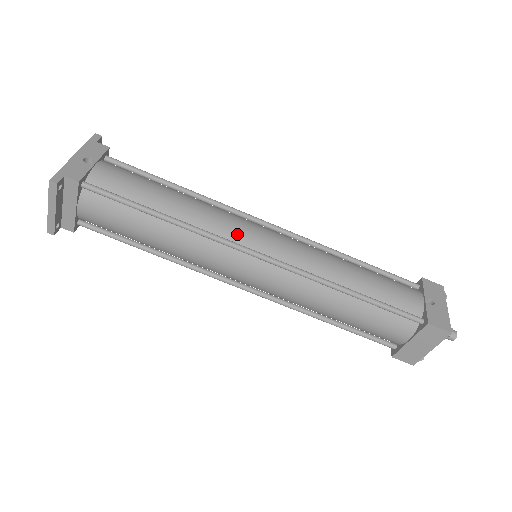
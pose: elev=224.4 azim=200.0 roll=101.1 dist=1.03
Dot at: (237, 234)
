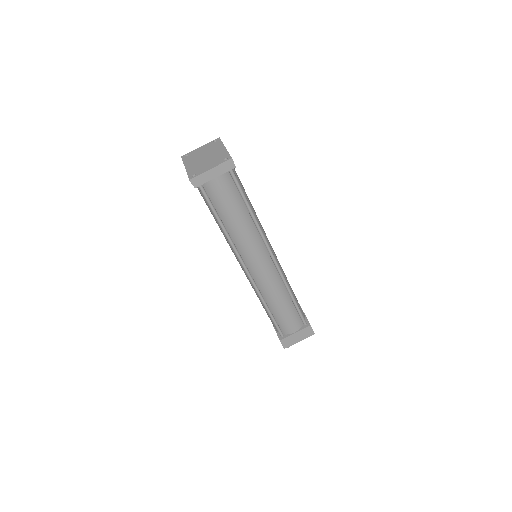
Dot at: (267, 240)
